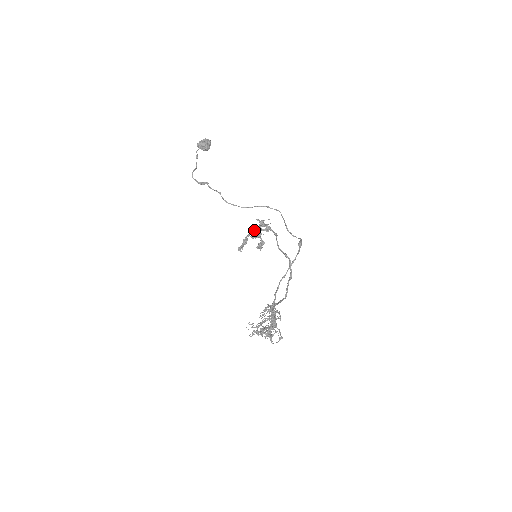
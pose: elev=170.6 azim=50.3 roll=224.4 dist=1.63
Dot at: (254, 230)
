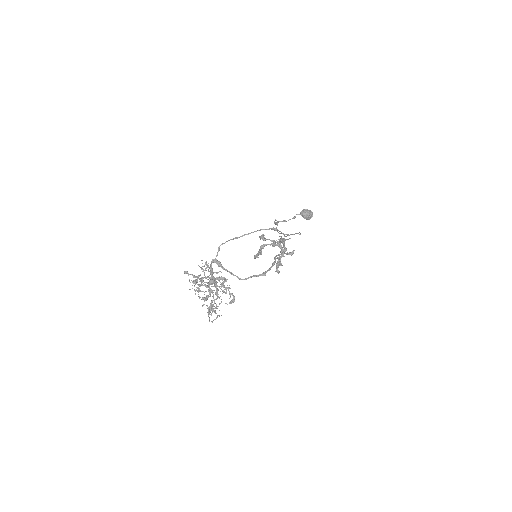
Dot at: occluded
